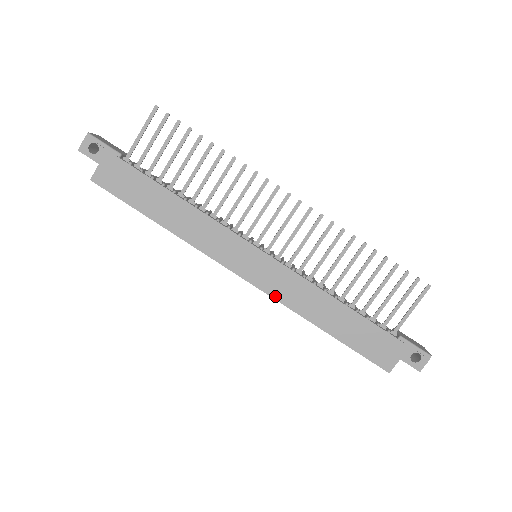
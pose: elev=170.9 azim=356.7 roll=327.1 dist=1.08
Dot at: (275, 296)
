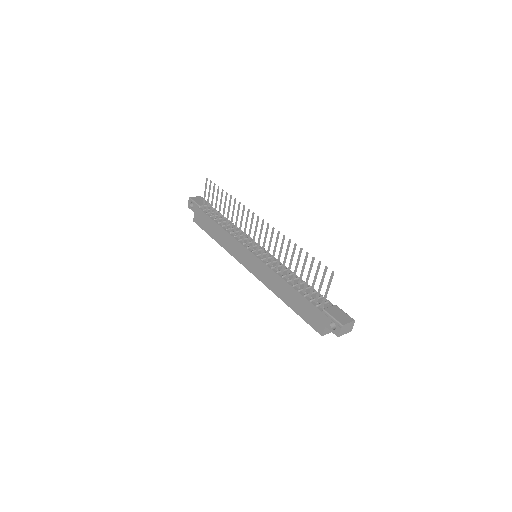
Dot at: (262, 281)
